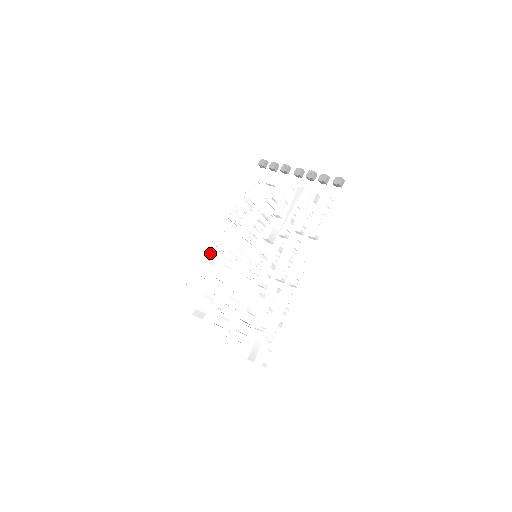
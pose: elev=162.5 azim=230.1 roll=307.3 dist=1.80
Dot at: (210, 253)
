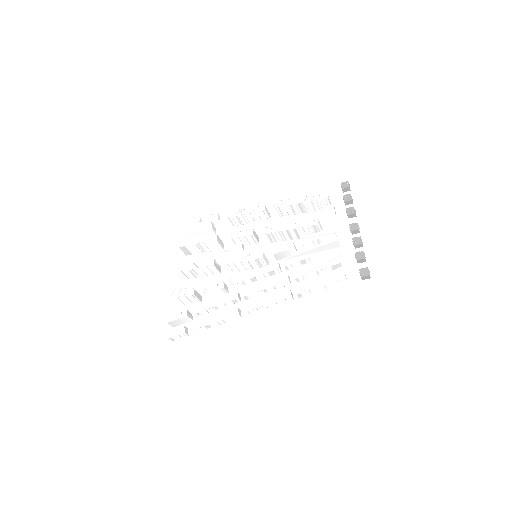
Dot at: (235, 215)
